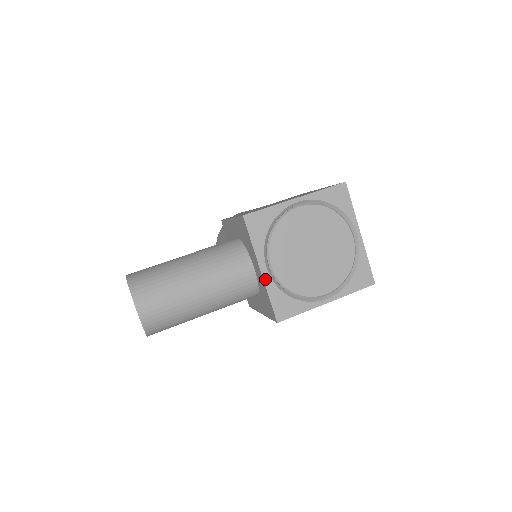
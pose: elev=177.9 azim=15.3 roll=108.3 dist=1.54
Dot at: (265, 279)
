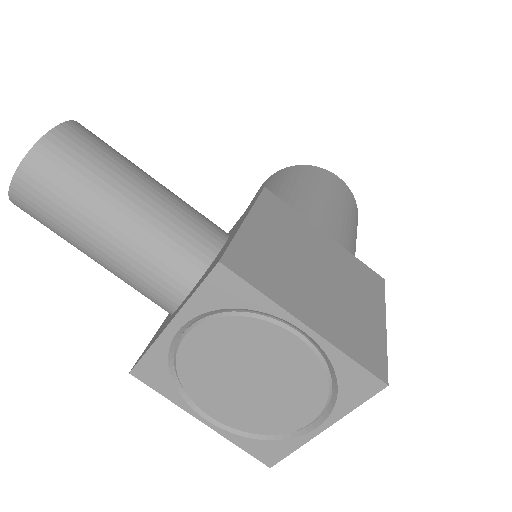
Dot at: (164, 335)
